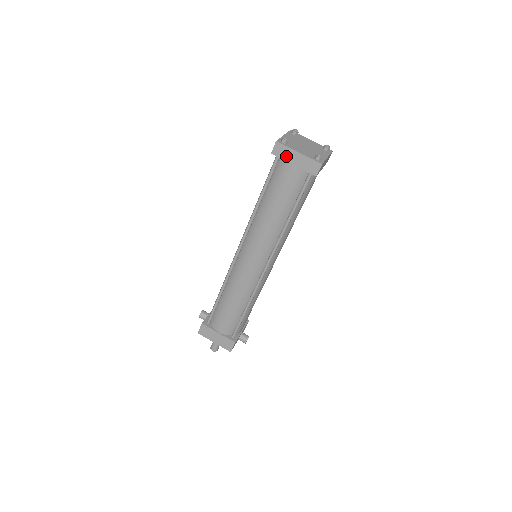
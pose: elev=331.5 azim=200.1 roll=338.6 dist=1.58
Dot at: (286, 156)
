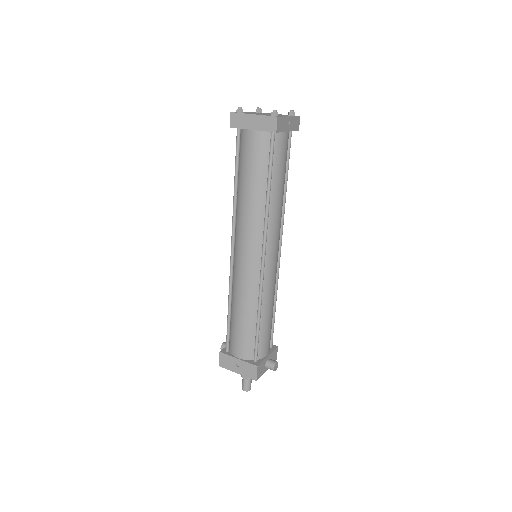
Dot at: (243, 124)
